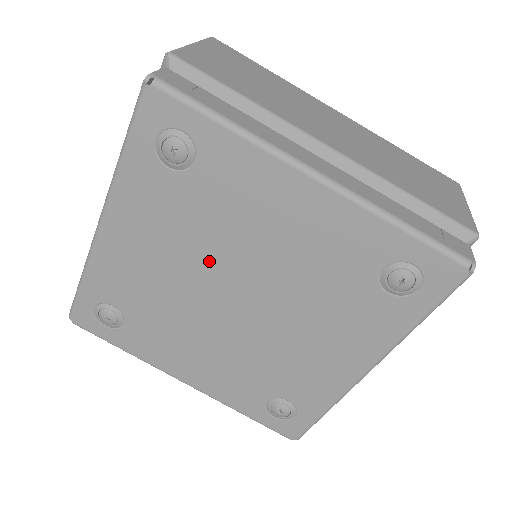
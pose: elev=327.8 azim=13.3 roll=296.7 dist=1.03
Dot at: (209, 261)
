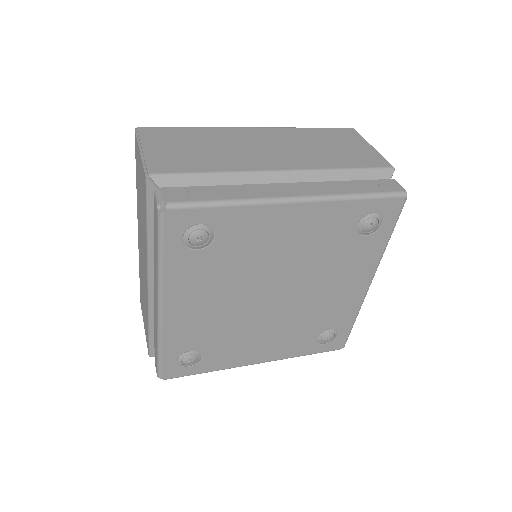
Dot at: (247, 285)
